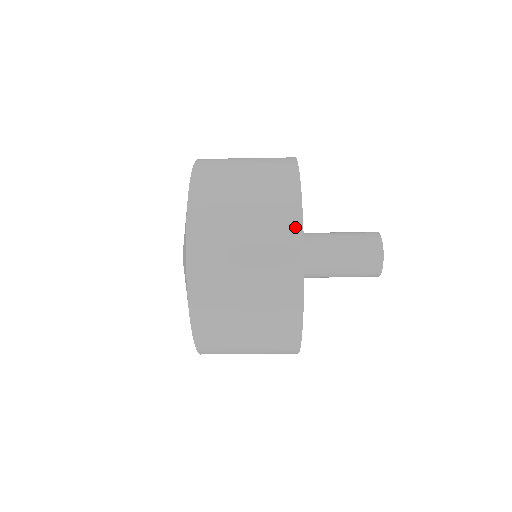
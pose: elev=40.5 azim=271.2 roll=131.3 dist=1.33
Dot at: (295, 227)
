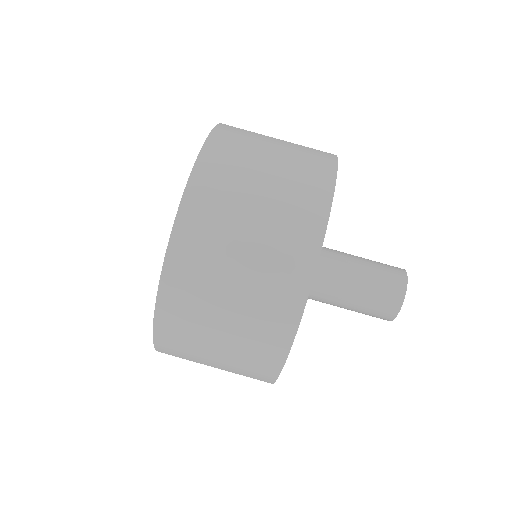
Dot at: (329, 161)
